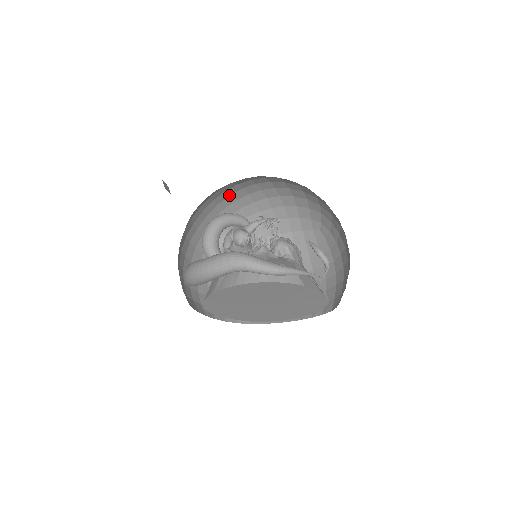
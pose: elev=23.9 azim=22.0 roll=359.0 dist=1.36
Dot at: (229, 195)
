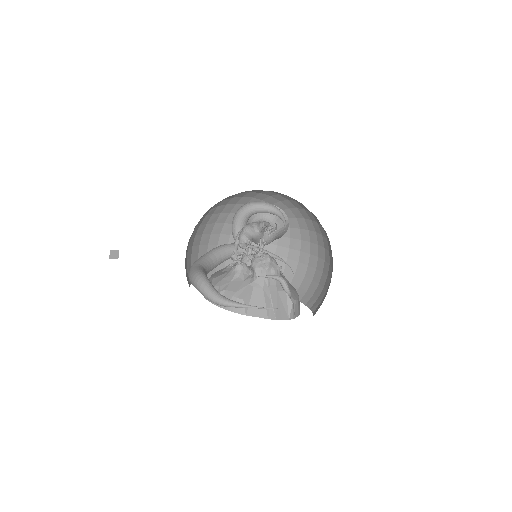
Dot at: (248, 192)
